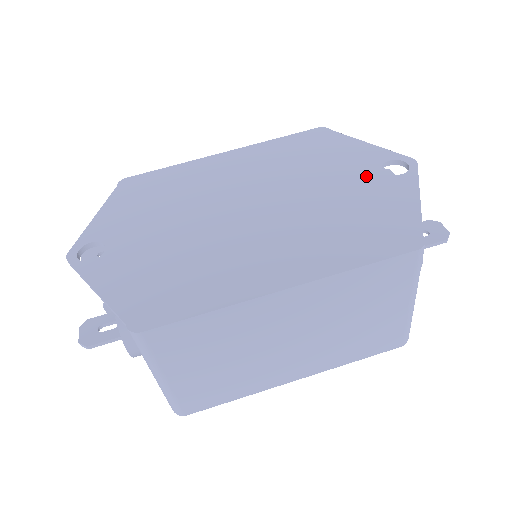
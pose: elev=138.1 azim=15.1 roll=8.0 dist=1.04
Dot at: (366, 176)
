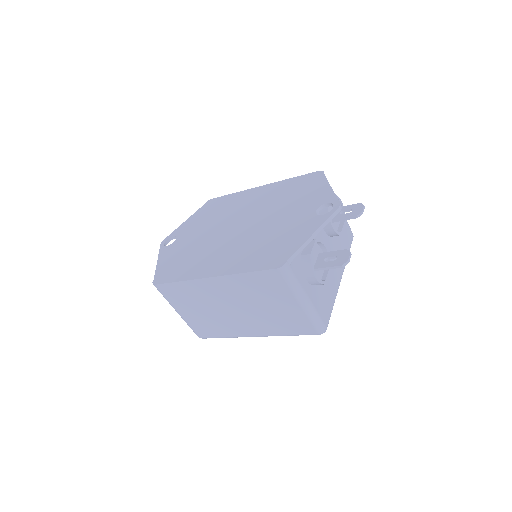
Dot at: (304, 214)
